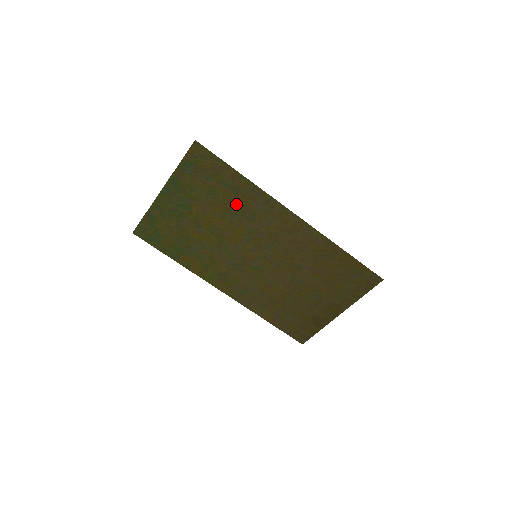
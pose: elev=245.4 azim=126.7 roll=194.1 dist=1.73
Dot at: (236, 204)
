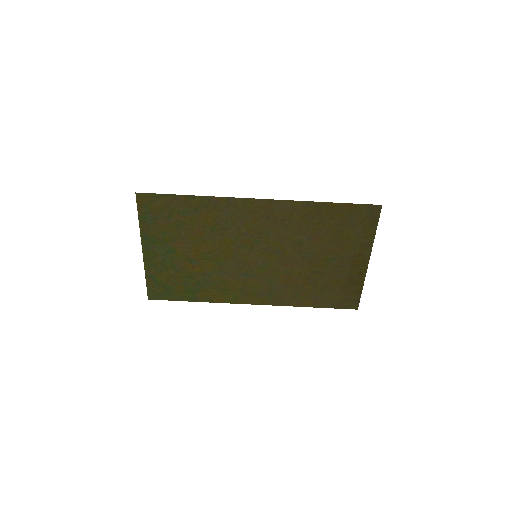
Dot at: (206, 223)
